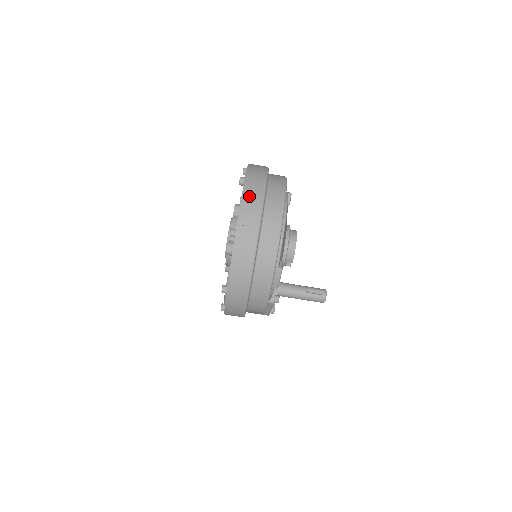
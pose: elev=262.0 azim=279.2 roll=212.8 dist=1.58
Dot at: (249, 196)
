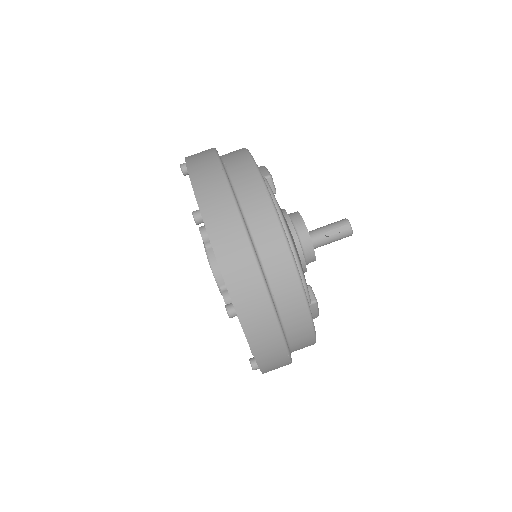
Dot at: (225, 248)
